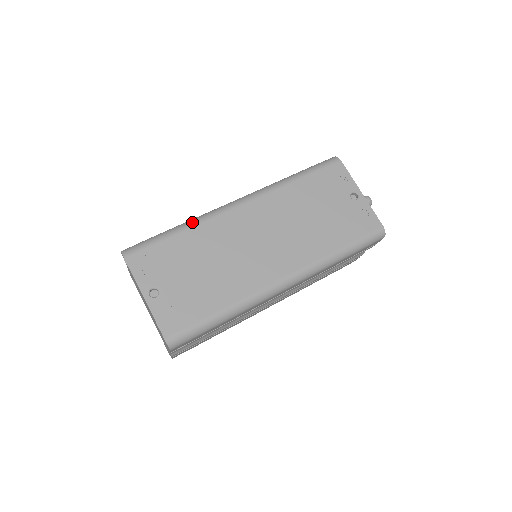
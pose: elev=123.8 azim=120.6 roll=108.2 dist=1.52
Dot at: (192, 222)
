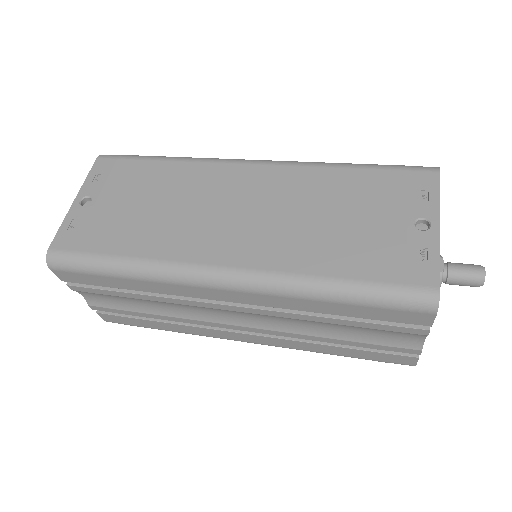
Dot at: (186, 157)
